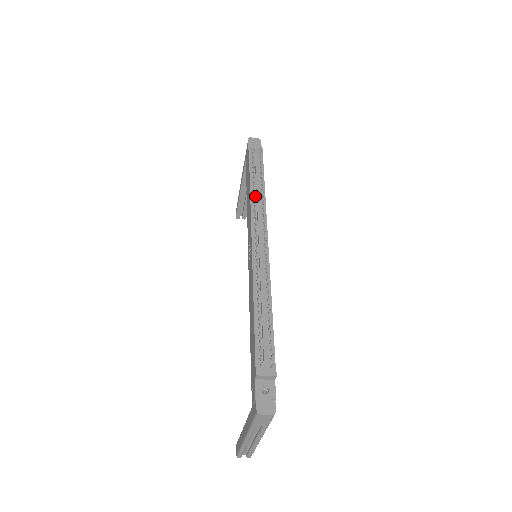
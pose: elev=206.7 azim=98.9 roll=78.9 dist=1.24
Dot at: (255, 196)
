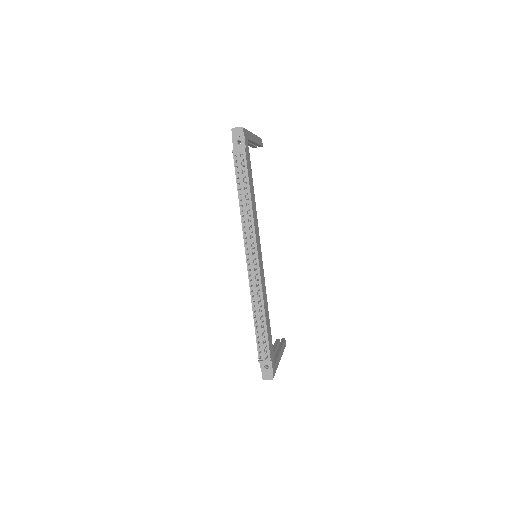
Dot at: (244, 212)
